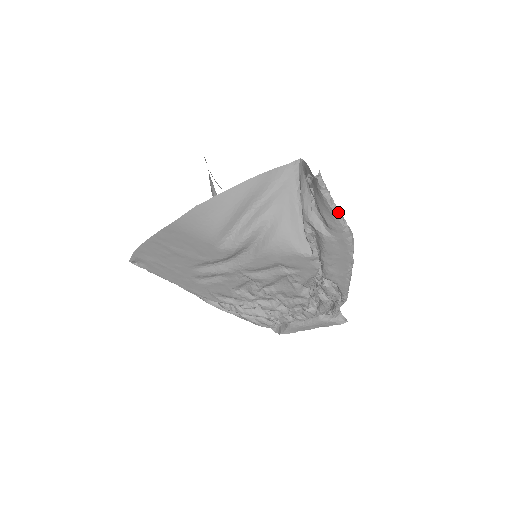
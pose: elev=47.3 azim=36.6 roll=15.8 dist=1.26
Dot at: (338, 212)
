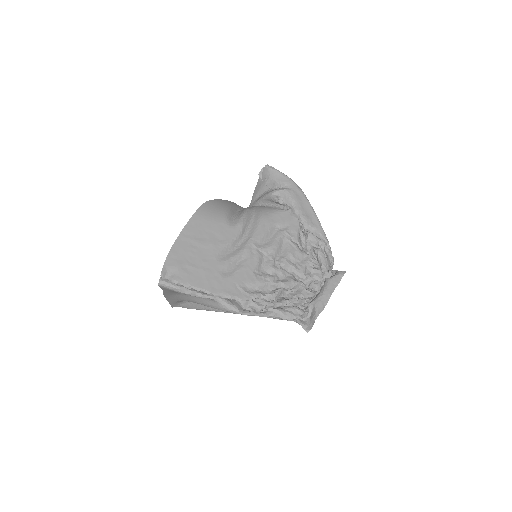
Dot at: (284, 175)
